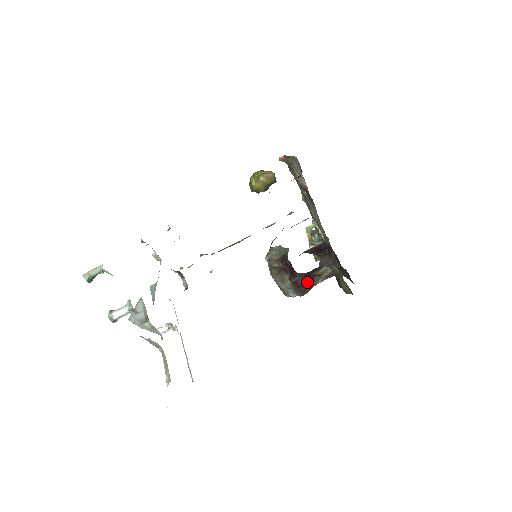
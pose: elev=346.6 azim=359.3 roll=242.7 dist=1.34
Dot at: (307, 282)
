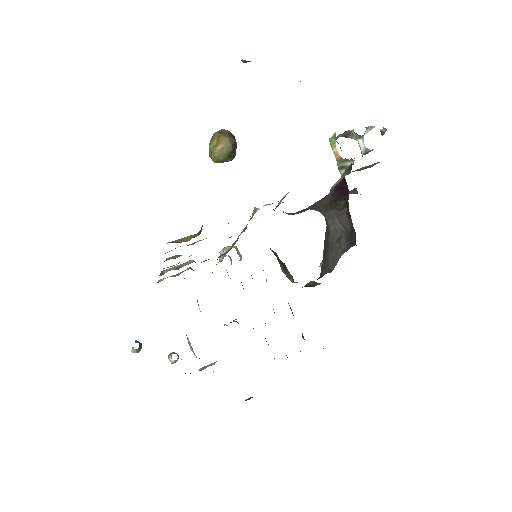
Dot at: occluded
